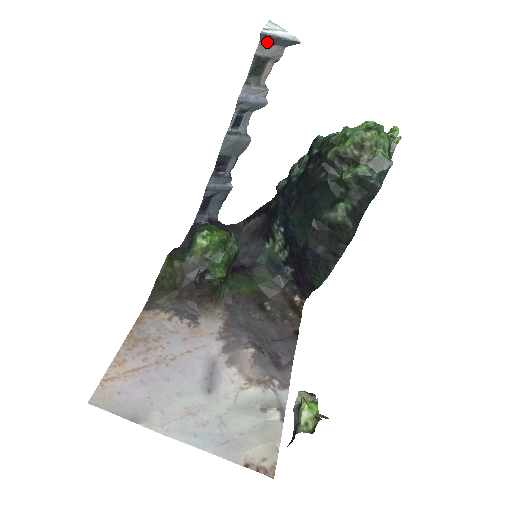
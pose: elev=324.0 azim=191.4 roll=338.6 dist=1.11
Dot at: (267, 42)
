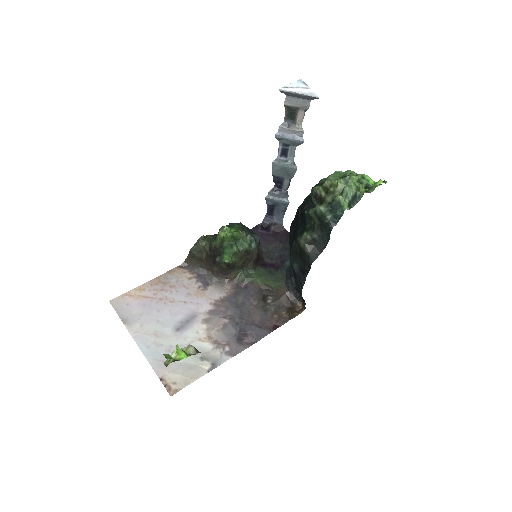
Dot at: (293, 96)
